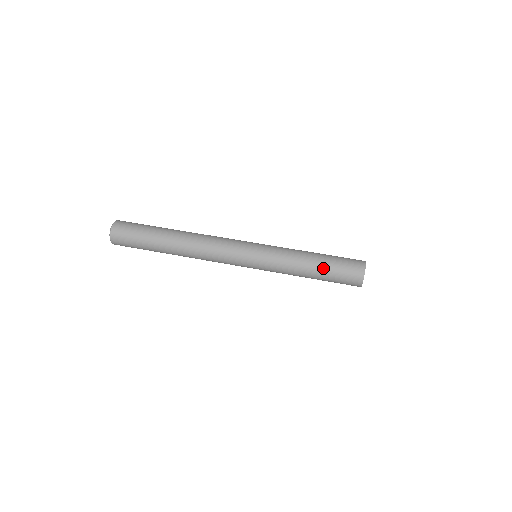
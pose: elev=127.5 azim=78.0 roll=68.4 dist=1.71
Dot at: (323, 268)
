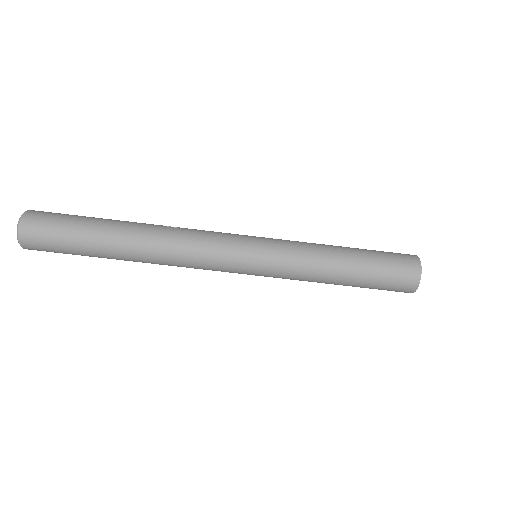
Dot at: (356, 285)
